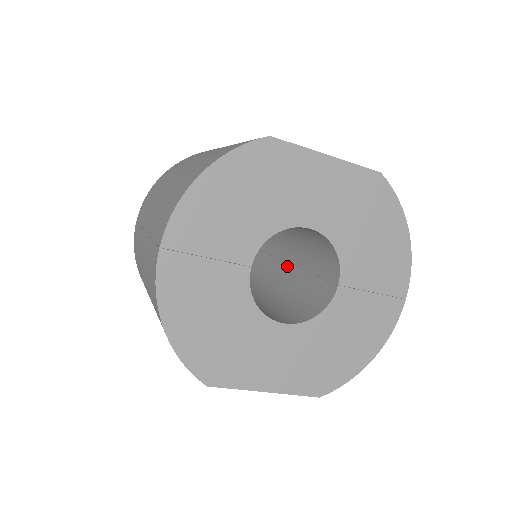
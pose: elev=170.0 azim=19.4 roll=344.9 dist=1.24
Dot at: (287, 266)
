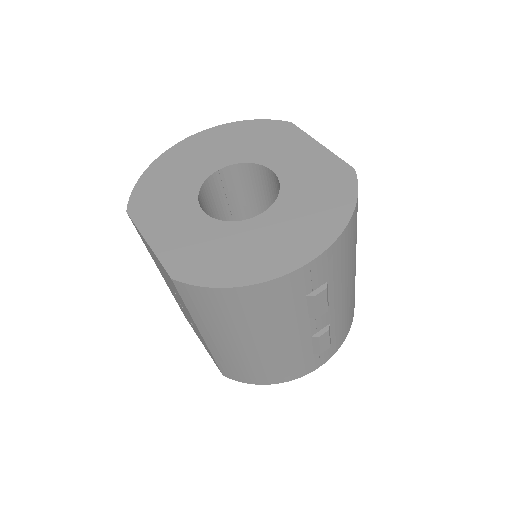
Dot at: occluded
